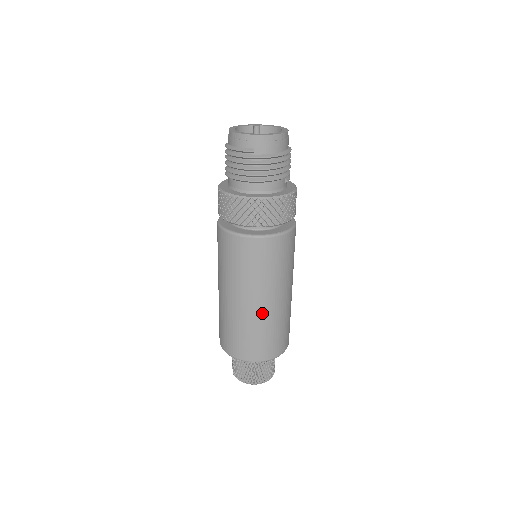
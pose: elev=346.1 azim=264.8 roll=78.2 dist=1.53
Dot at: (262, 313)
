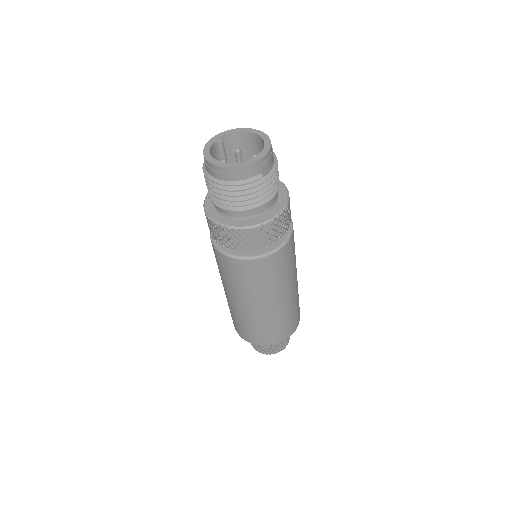
Dot at: (292, 298)
